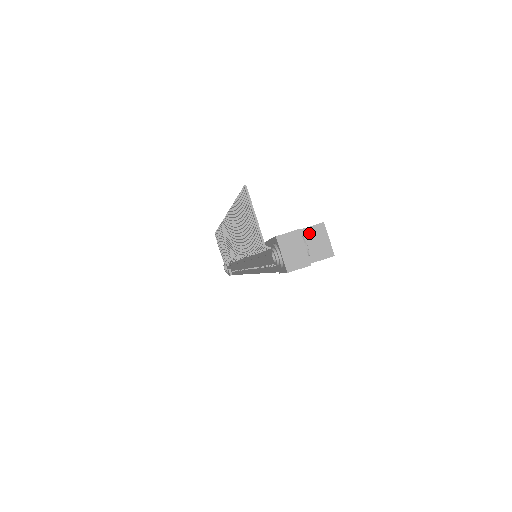
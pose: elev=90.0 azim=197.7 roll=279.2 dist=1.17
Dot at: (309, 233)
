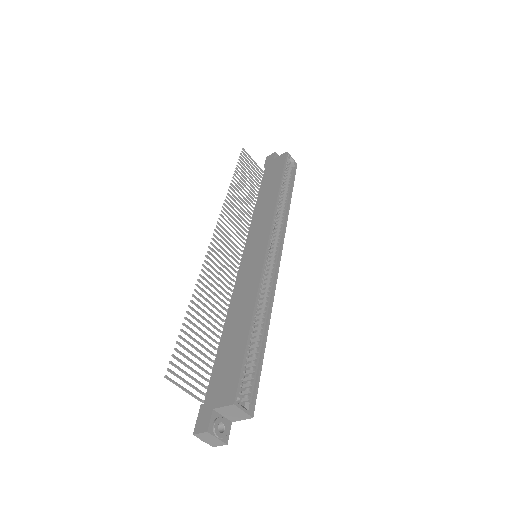
Dot at: (226, 409)
